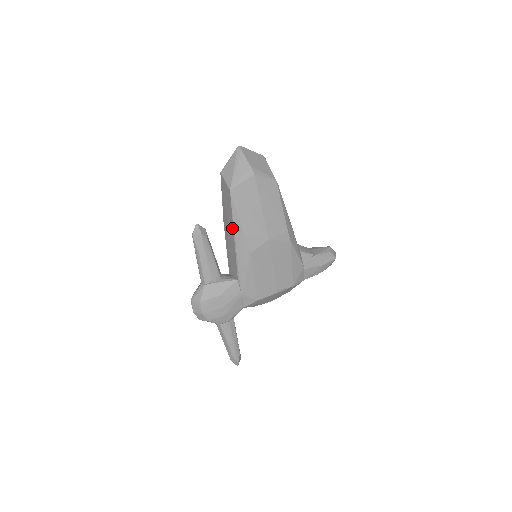
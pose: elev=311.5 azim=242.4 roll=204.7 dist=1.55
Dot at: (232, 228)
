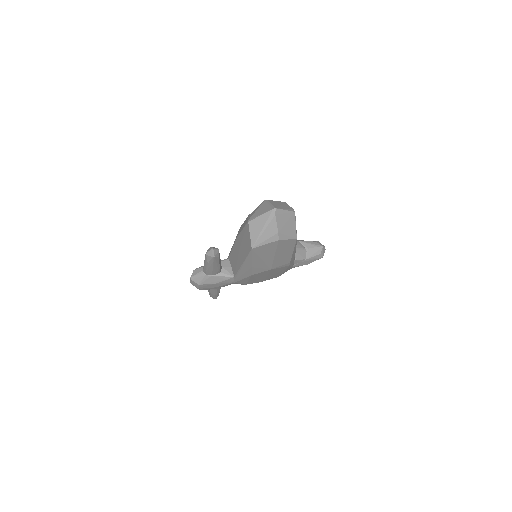
Dot at: (243, 259)
